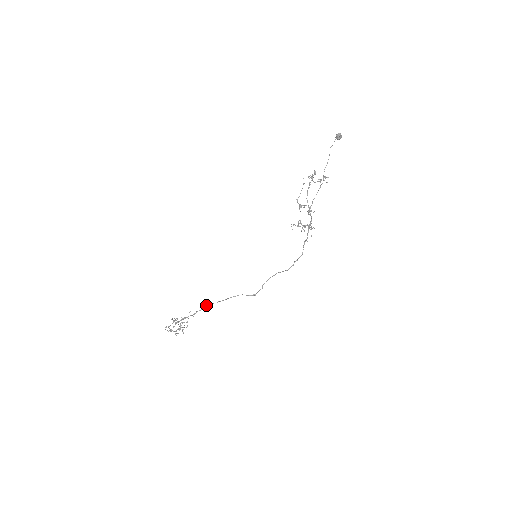
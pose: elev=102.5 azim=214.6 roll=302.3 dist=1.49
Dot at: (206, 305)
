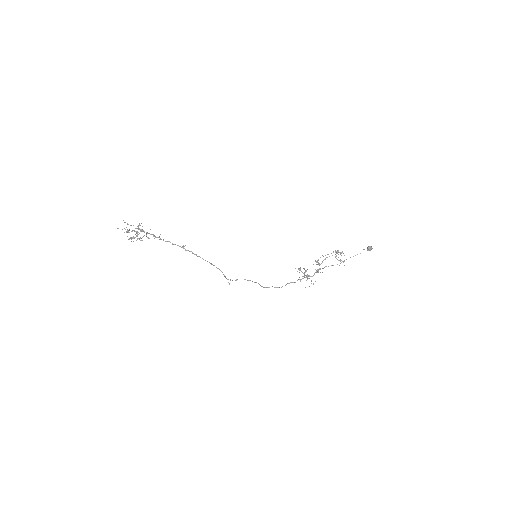
Dot at: (184, 246)
